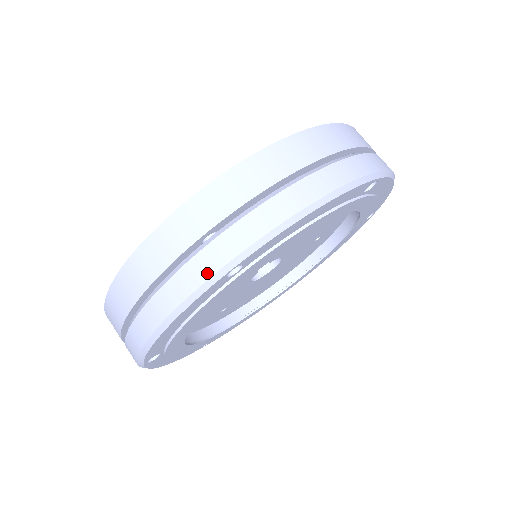
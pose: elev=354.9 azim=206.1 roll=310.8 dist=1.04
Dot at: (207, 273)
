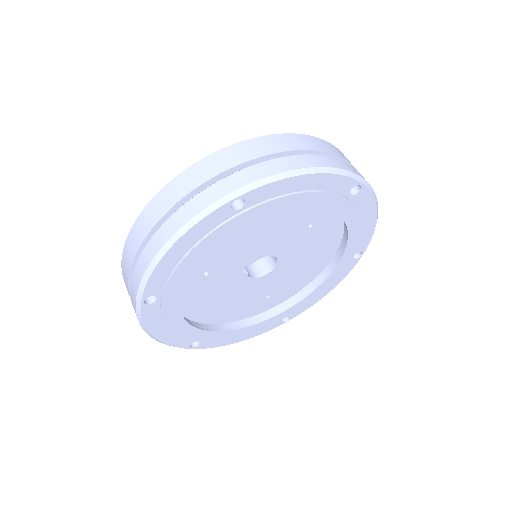
Dot at: (134, 305)
